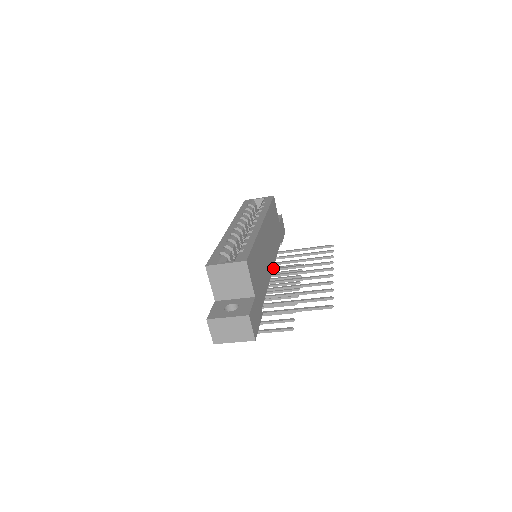
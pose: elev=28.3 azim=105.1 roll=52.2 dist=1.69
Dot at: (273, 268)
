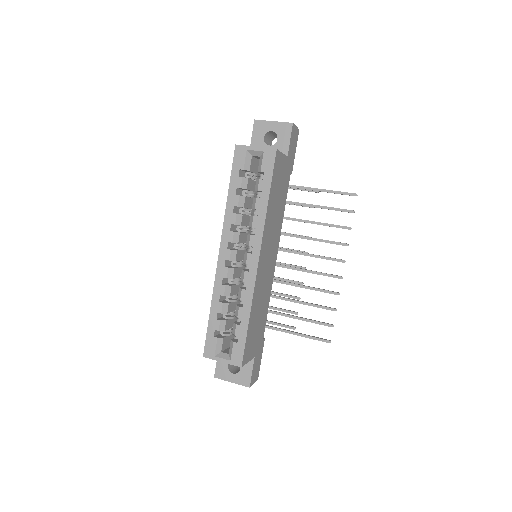
Dot at: occluded
